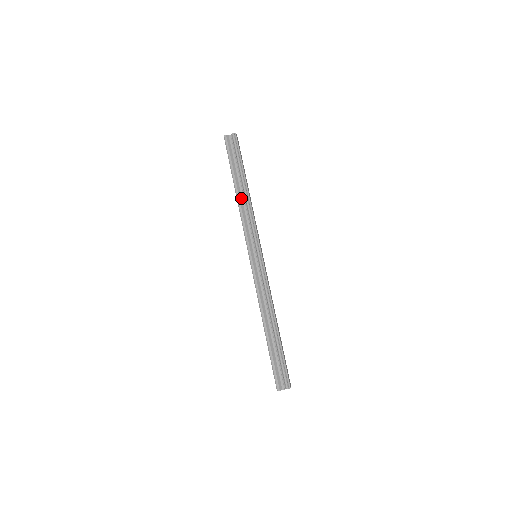
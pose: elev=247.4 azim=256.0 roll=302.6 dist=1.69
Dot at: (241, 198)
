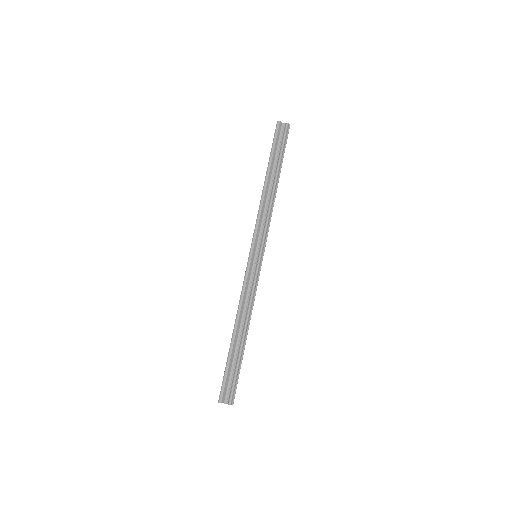
Dot at: (267, 191)
